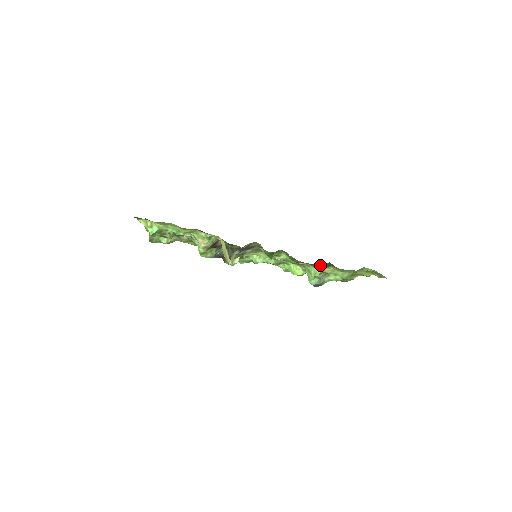
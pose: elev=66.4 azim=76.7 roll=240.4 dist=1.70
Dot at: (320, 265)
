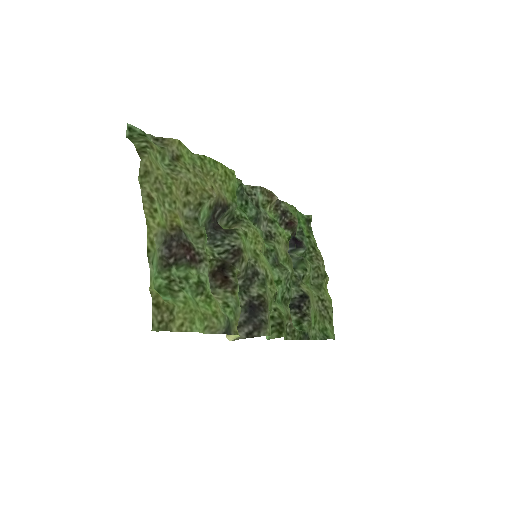
Dot at: (301, 338)
